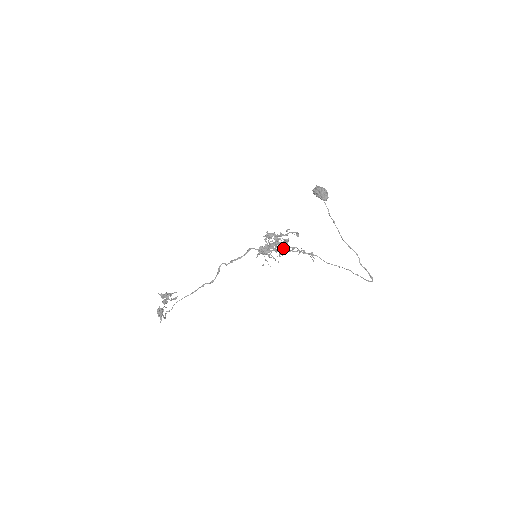
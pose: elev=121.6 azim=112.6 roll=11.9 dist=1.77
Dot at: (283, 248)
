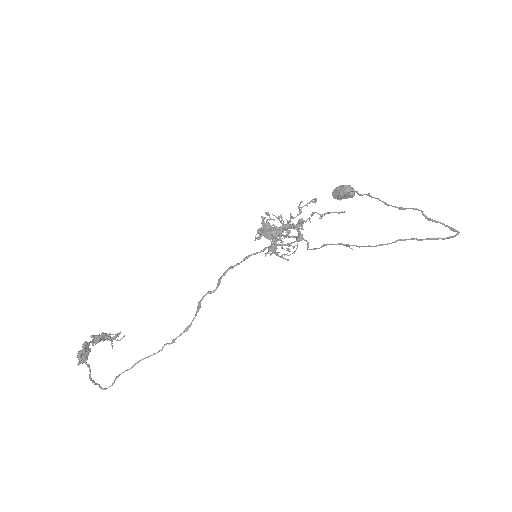
Dot at: (297, 236)
